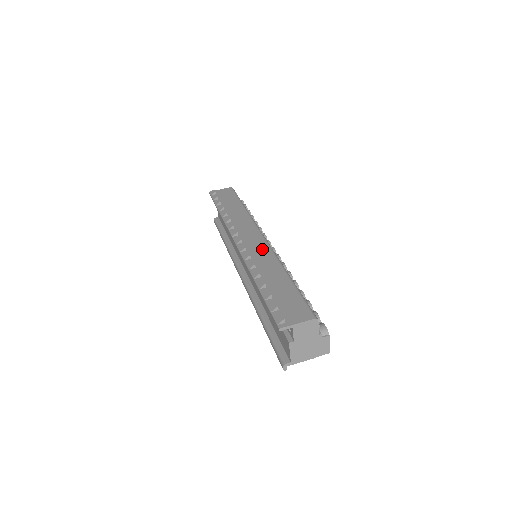
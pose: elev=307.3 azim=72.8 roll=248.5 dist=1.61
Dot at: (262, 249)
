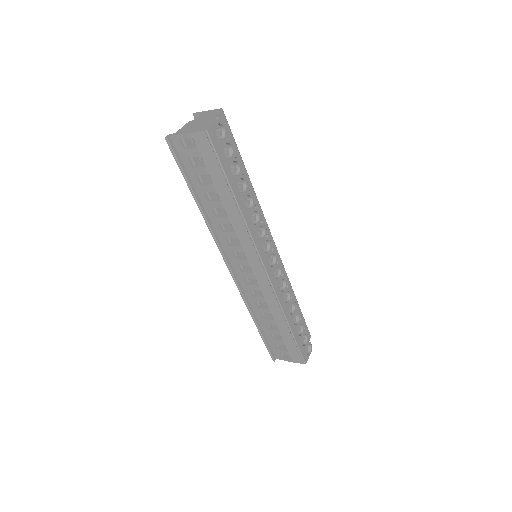
Dot at: occluded
